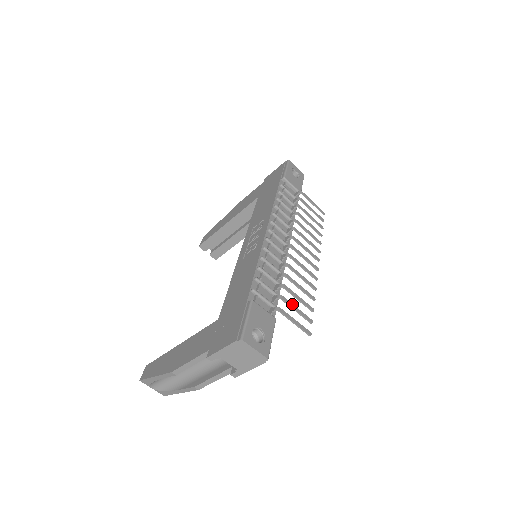
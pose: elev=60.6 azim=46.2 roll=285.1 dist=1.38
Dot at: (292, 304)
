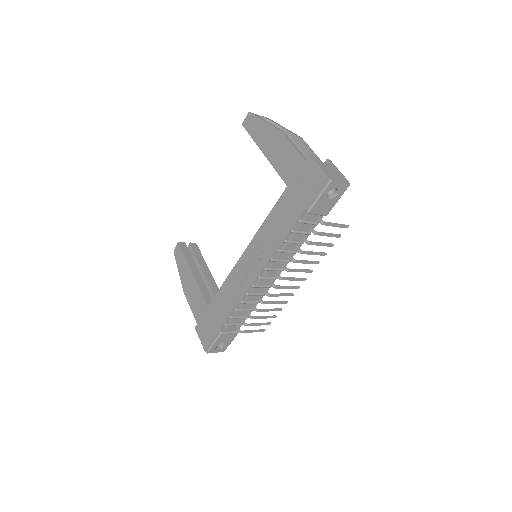
Dot at: (255, 324)
